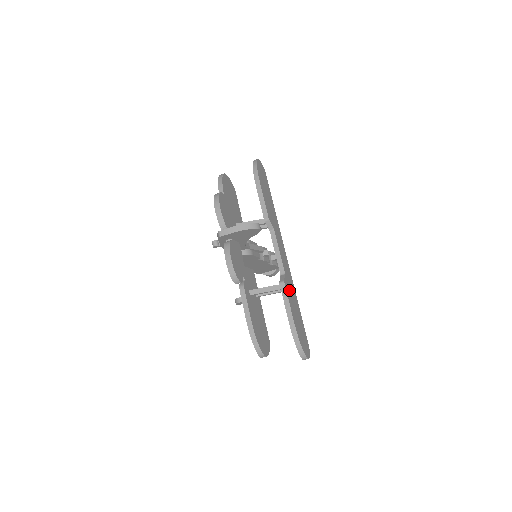
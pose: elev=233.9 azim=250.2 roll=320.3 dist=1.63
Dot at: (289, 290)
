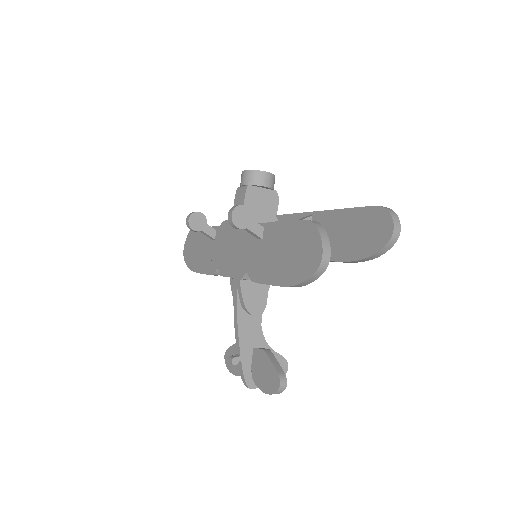
Dot at: occluded
